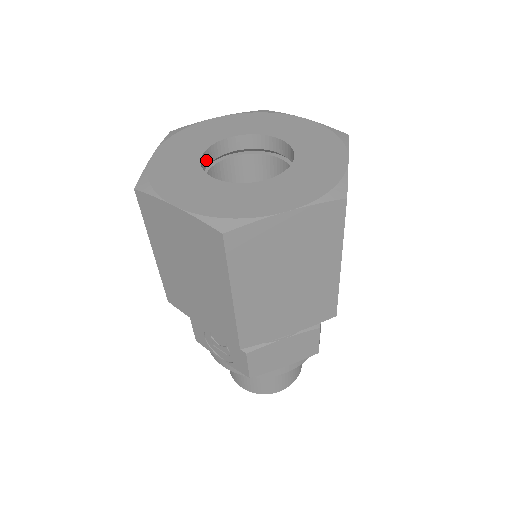
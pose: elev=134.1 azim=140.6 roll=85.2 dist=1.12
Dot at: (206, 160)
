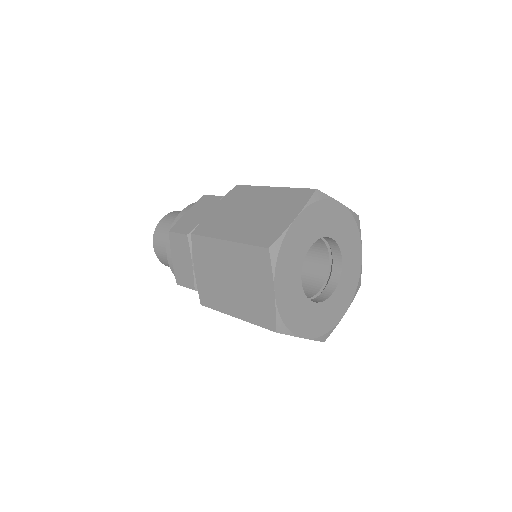
Dot at: occluded
